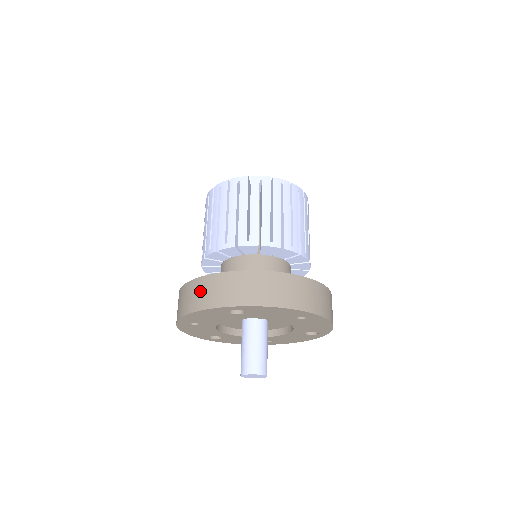
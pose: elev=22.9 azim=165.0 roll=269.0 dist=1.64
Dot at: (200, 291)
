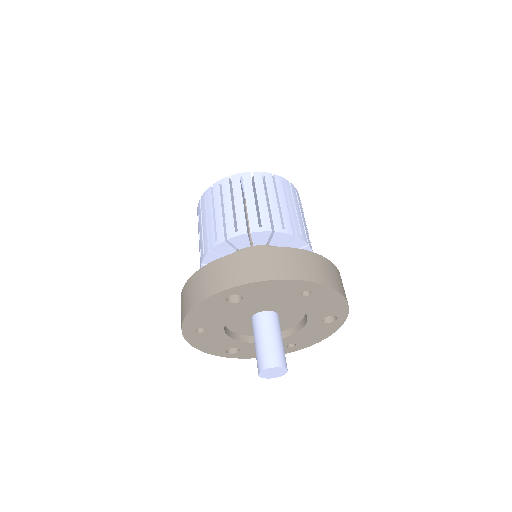
Dot at: (194, 287)
